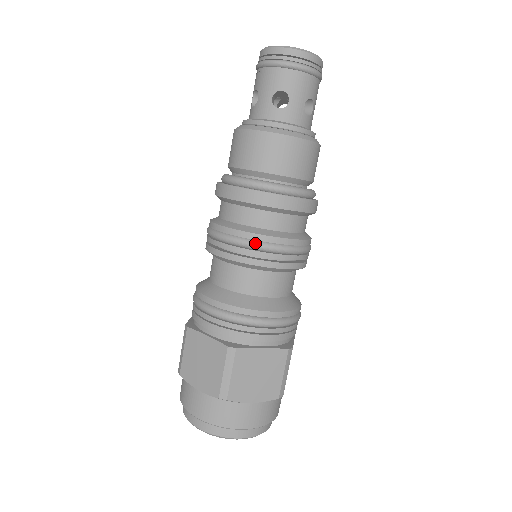
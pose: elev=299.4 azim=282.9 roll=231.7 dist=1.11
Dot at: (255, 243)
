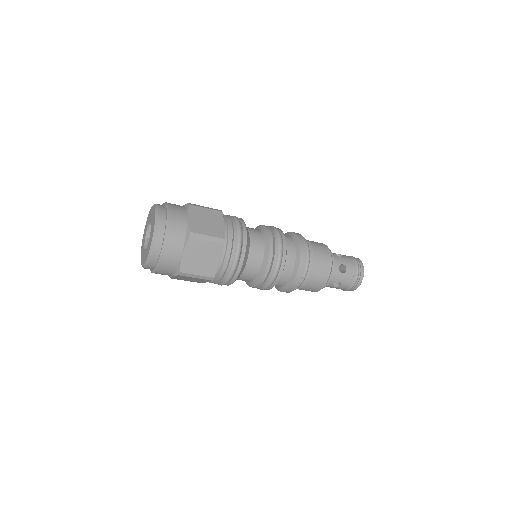
Dot at: (278, 229)
